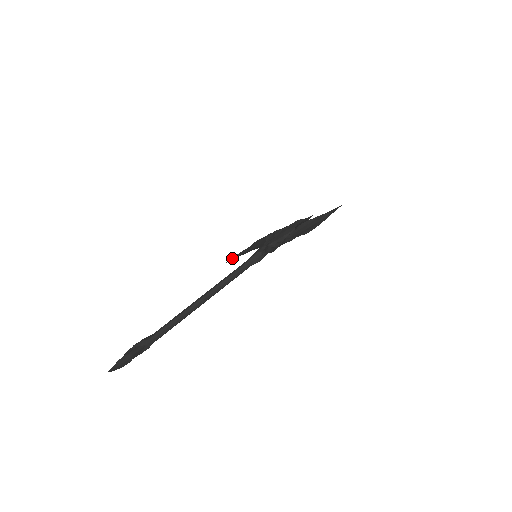
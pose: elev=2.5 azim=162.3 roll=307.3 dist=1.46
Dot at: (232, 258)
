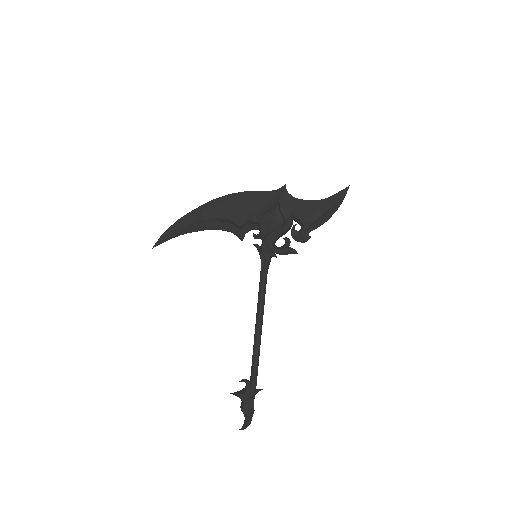
Dot at: (161, 243)
